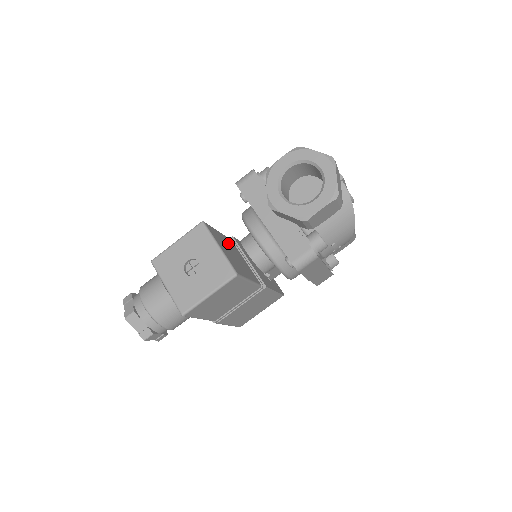
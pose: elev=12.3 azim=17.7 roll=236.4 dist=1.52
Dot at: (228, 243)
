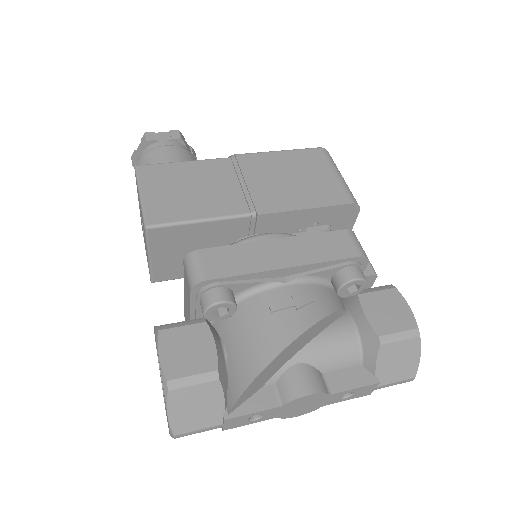
Dot at: (213, 233)
